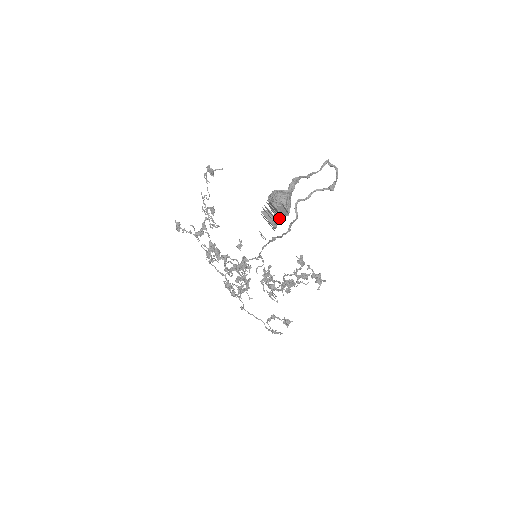
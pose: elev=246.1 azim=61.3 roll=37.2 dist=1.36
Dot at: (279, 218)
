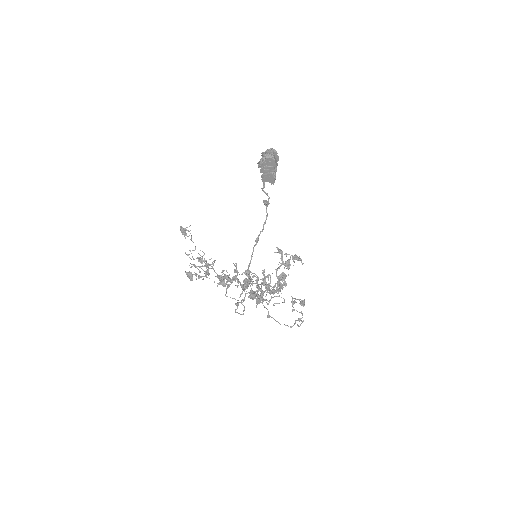
Dot at: (275, 169)
